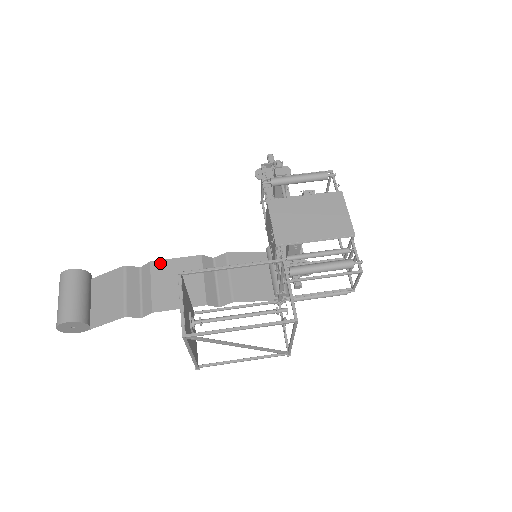
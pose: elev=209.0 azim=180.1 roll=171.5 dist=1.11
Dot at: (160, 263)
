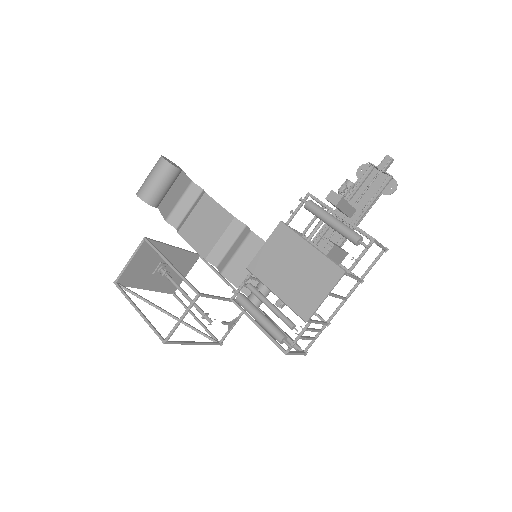
Dot at: (209, 199)
